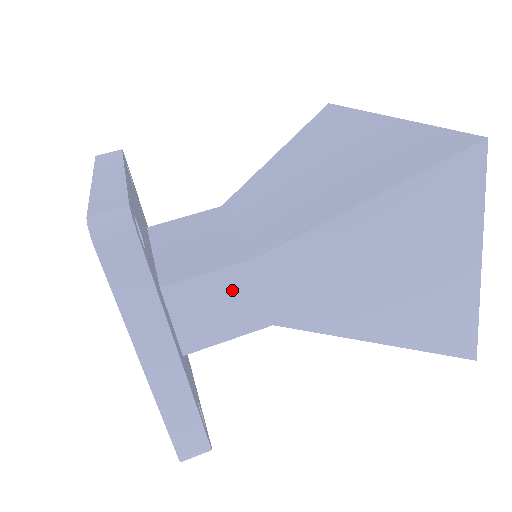
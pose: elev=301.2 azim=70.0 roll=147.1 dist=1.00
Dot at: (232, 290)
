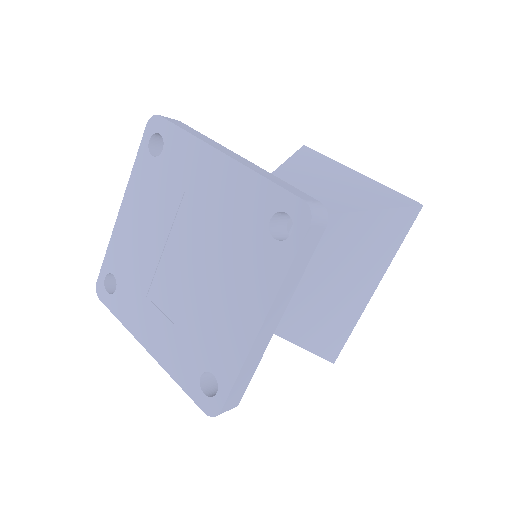
Dot at: occluded
